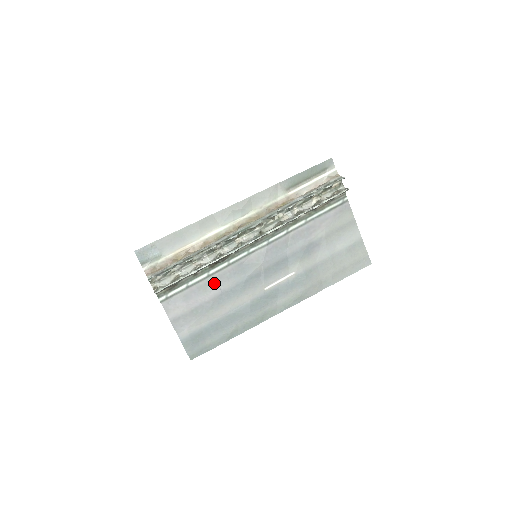
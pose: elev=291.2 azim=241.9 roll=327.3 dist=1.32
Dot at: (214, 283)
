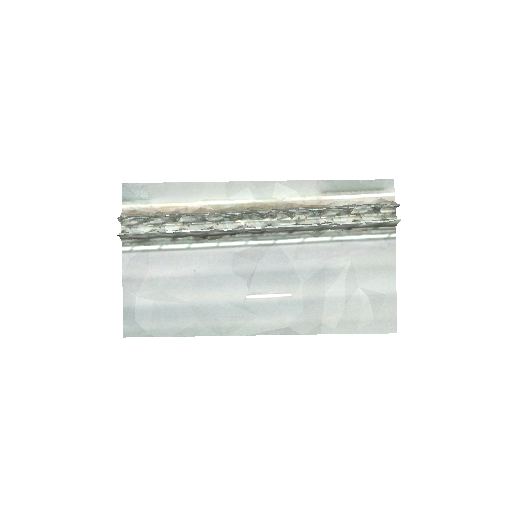
Dot at: (191, 260)
